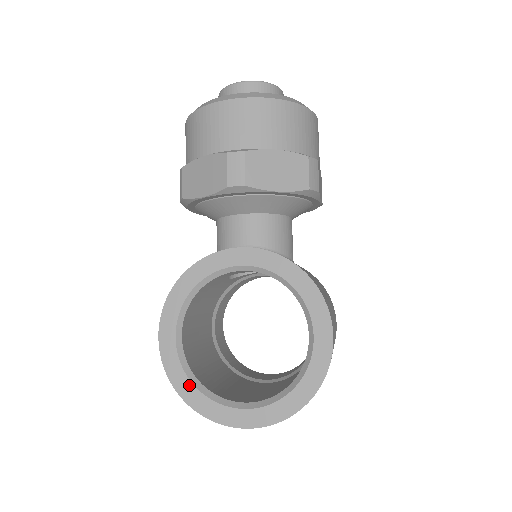
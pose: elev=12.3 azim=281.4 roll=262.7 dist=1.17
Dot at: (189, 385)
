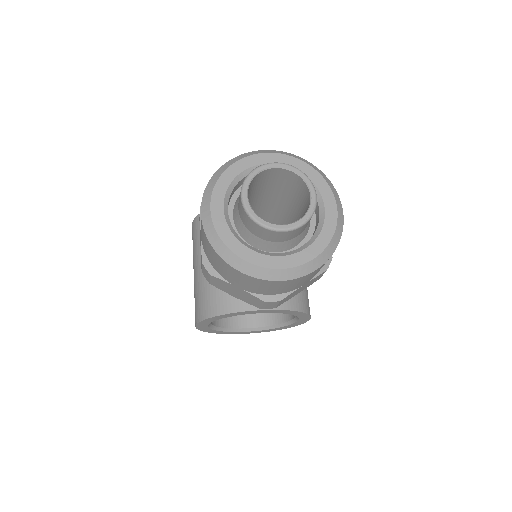
Dot at: (216, 331)
